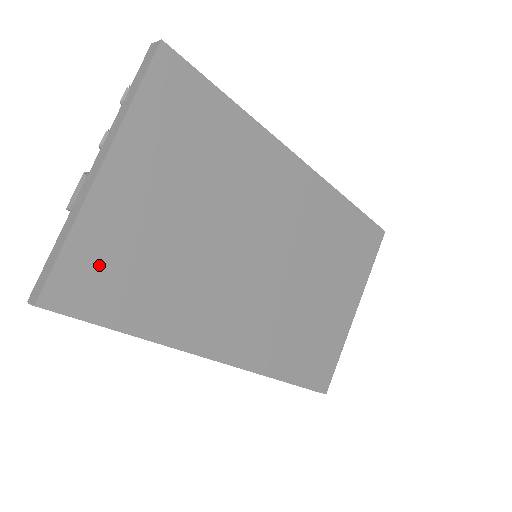
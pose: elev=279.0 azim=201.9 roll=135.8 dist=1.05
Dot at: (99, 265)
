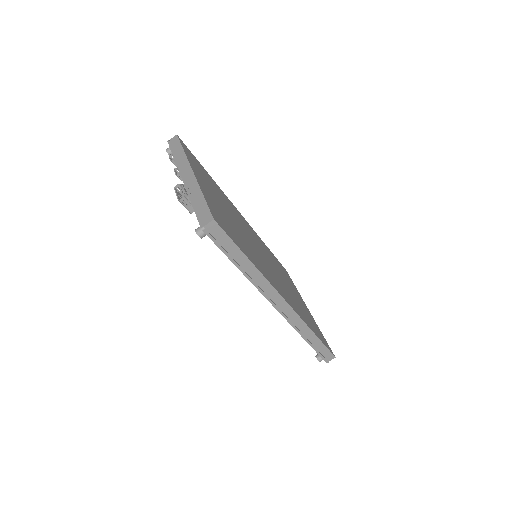
Dot at: (219, 215)
